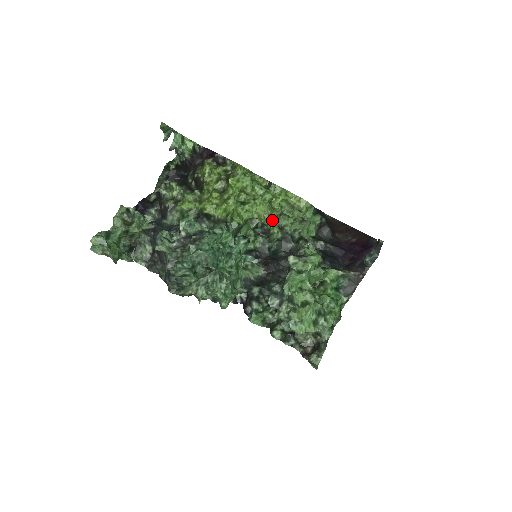
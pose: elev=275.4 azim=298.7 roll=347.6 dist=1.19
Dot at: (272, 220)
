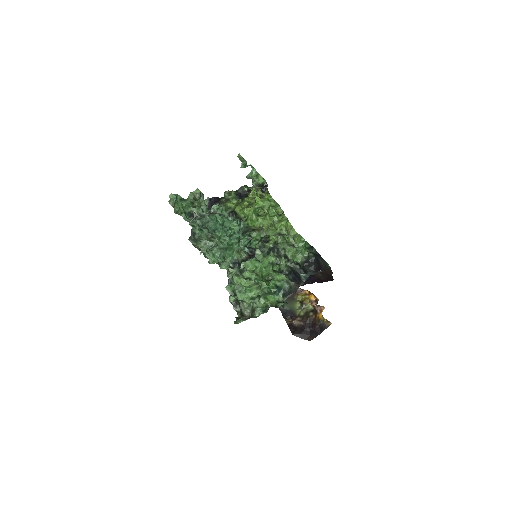
Dot at: (269, 232)
